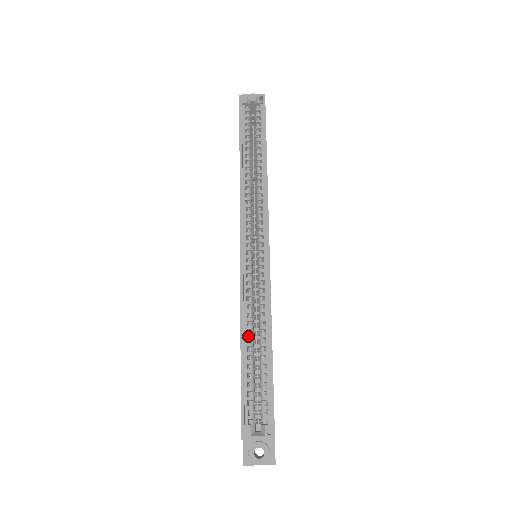
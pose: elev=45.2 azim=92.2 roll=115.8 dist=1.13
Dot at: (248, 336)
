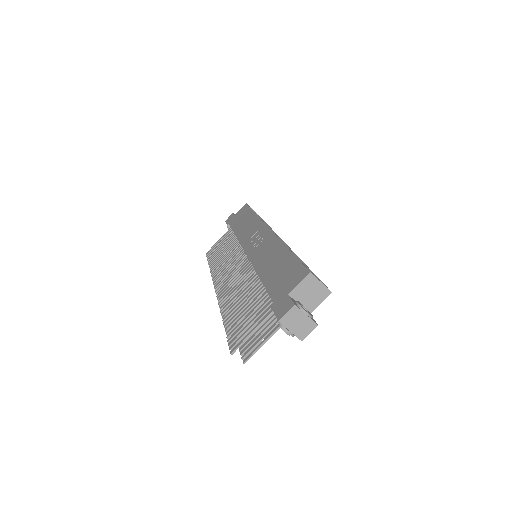
Dot at: occluded
